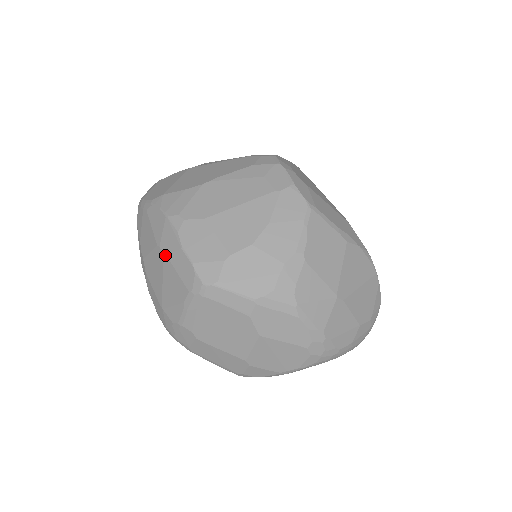
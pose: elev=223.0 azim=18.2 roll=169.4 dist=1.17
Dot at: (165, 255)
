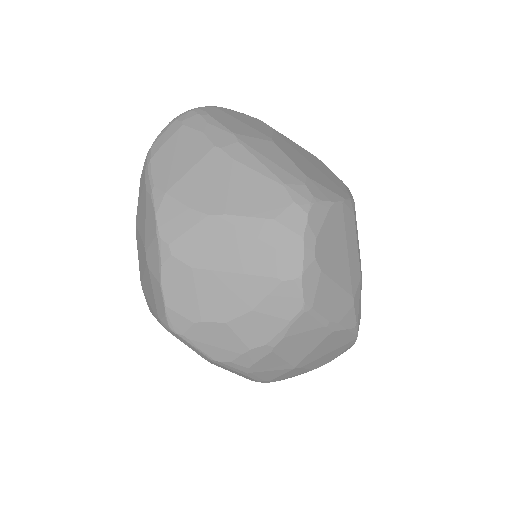
Dot at: (147, 267)
